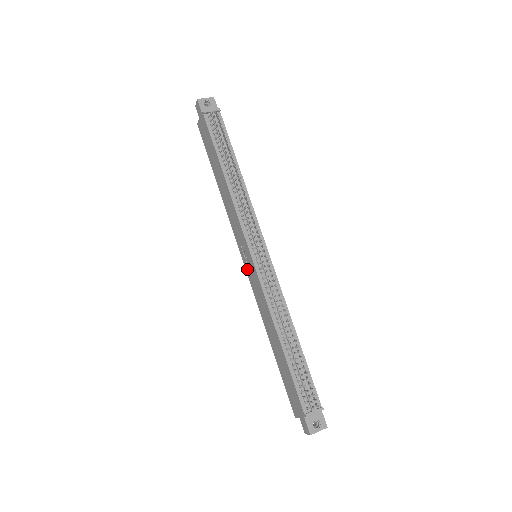
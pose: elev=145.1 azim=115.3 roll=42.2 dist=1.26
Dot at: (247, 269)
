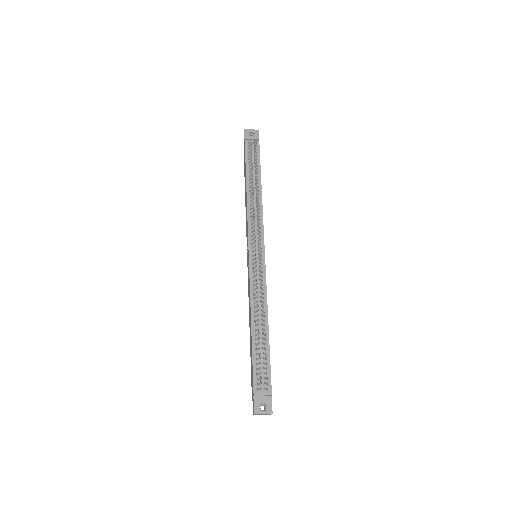
Dot at: (247, 266)
